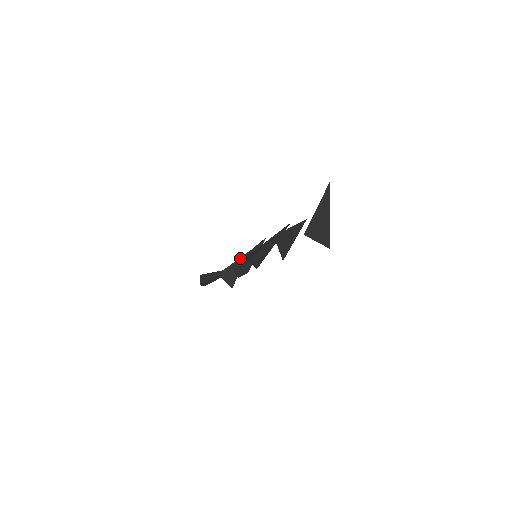
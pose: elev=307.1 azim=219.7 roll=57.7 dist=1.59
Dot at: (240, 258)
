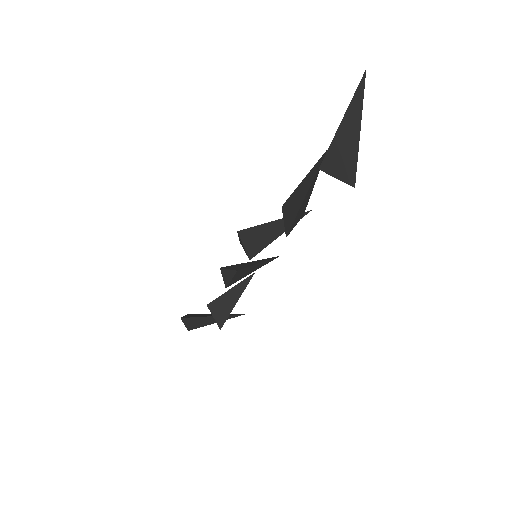
Dot at: (240, 283)
